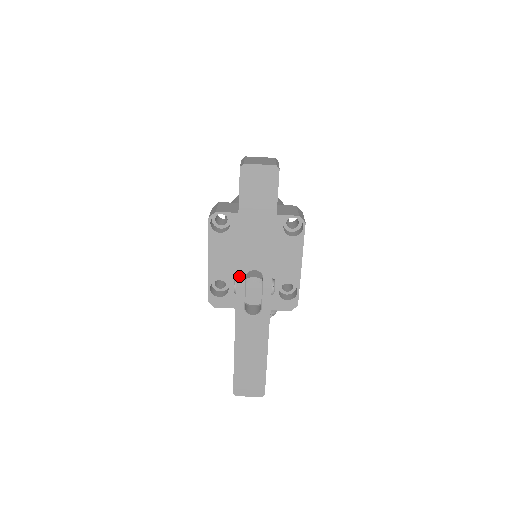
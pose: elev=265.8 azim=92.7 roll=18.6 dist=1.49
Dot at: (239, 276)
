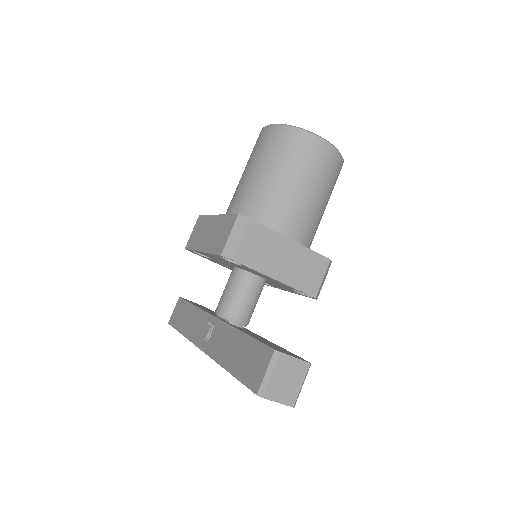
Dot at: occluded
